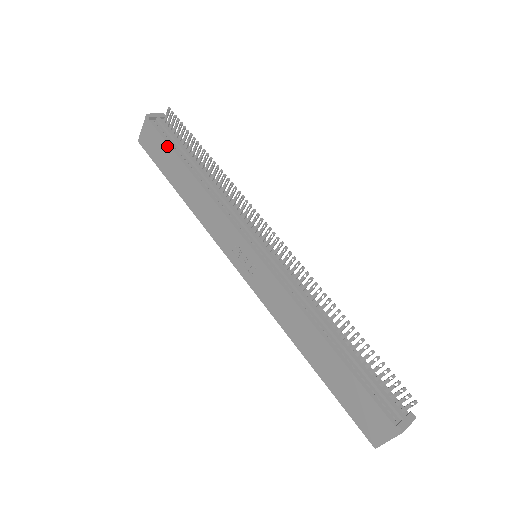
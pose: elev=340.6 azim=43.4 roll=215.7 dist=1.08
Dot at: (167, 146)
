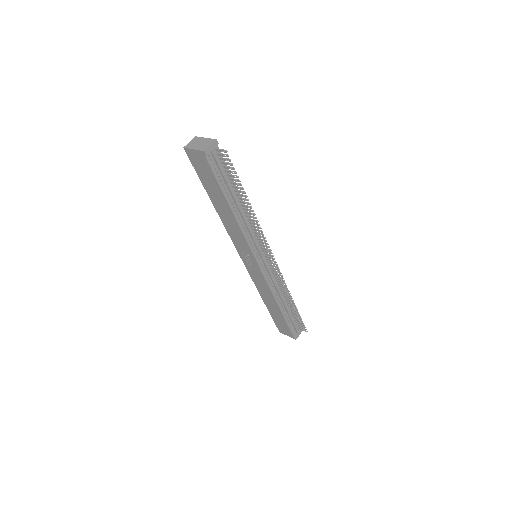
Dot at: (216, 182)
